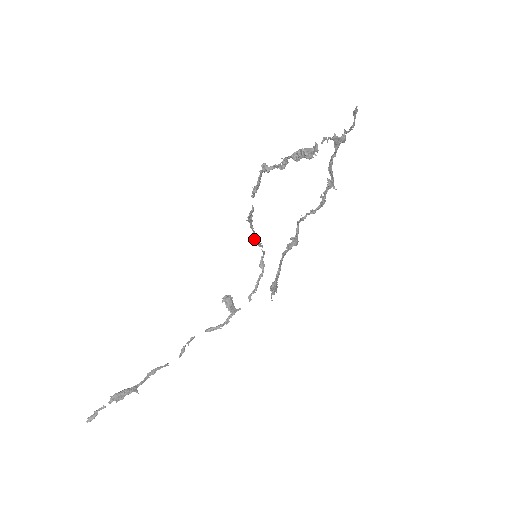
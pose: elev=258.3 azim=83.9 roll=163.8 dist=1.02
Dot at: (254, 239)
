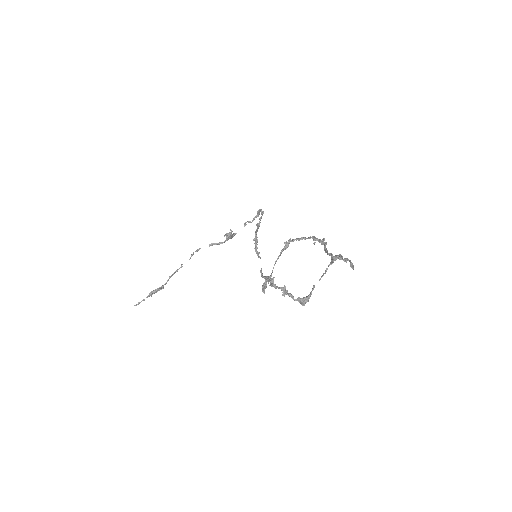
Dot at: occluded
